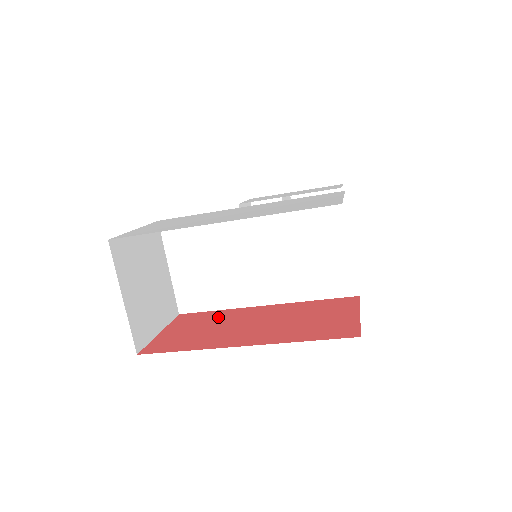
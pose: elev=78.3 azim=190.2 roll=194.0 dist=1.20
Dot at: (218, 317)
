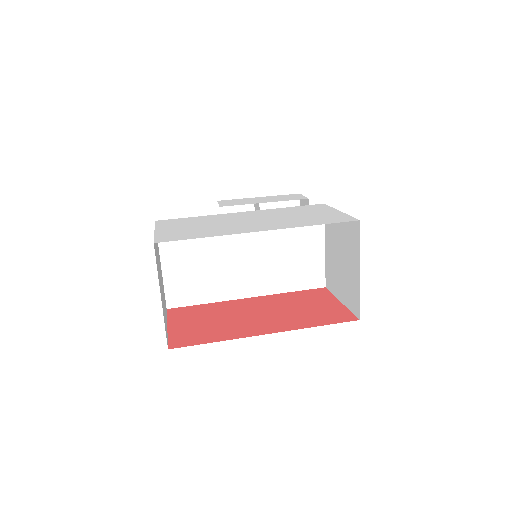
Dot at: (214, 310)
